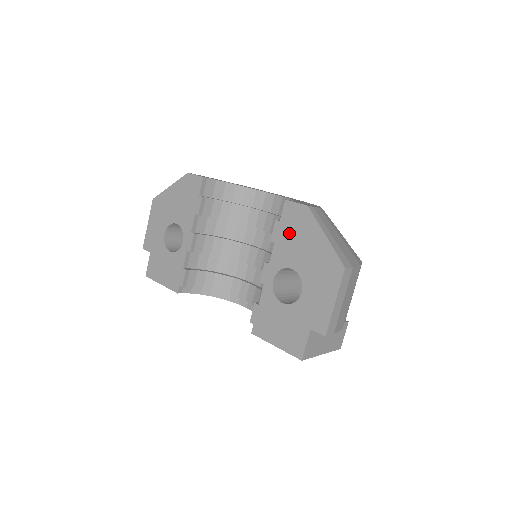
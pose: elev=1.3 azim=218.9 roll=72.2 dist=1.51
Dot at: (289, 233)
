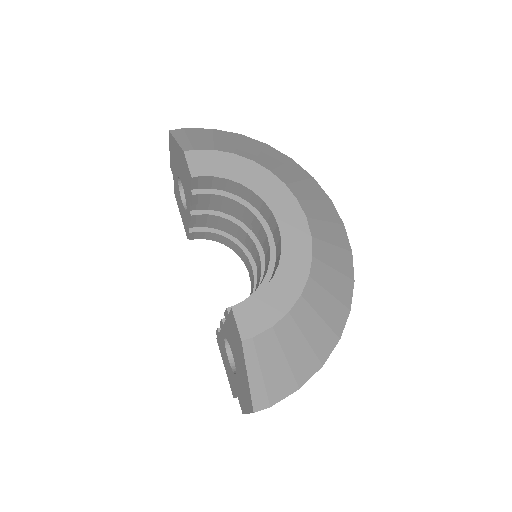
Dot at: (232, 332)
